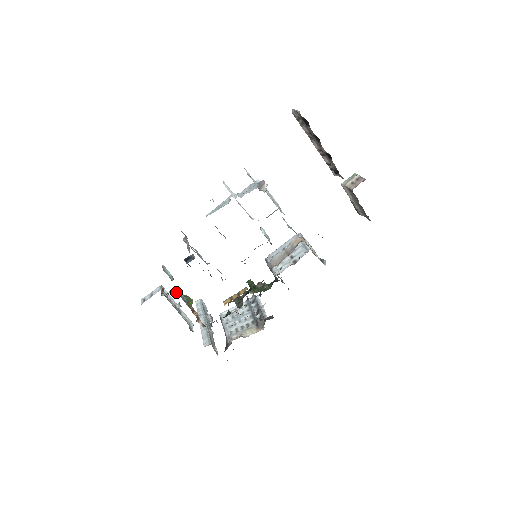
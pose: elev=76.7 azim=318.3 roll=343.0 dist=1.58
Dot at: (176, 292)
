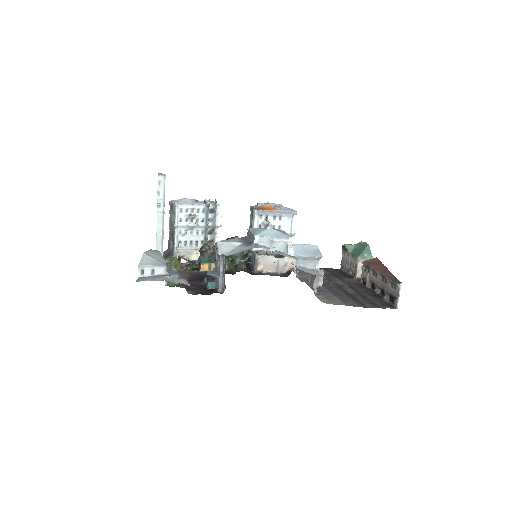
Dot at: occluded
